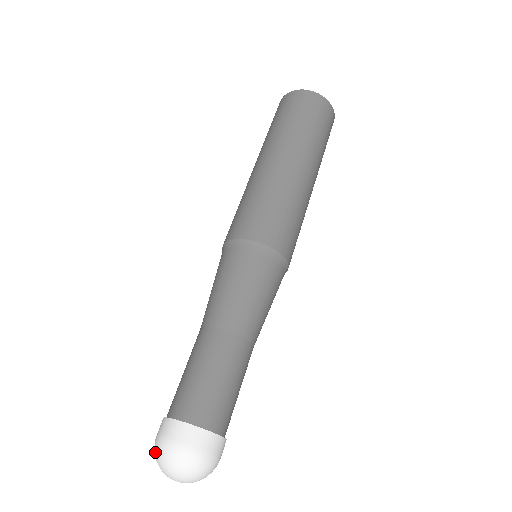
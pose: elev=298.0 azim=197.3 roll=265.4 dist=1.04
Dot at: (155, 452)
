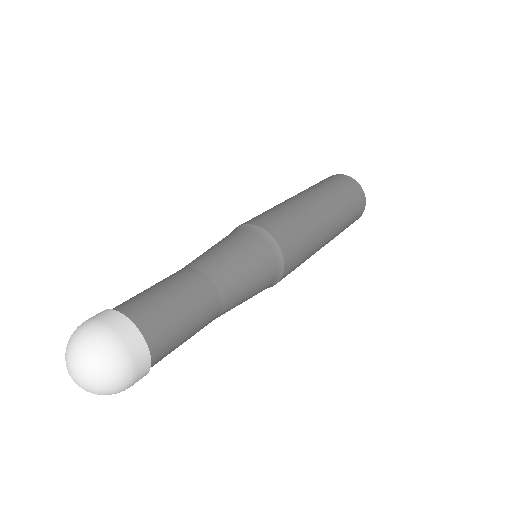
Dot at: occluded
